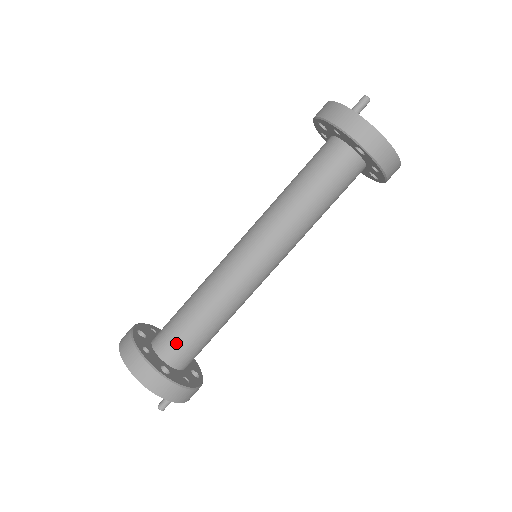
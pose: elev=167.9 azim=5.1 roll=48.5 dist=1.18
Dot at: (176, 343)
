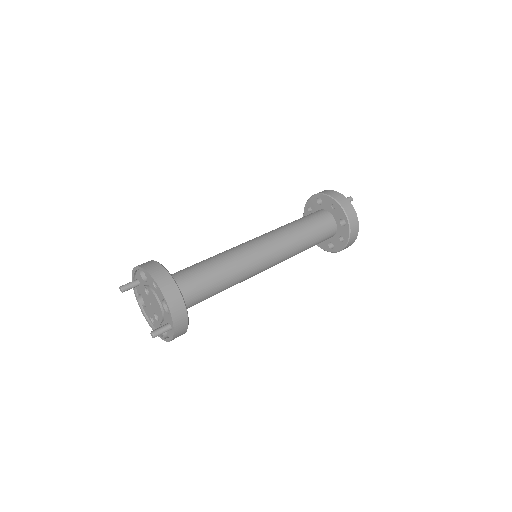
Dot at: (190, 286)
